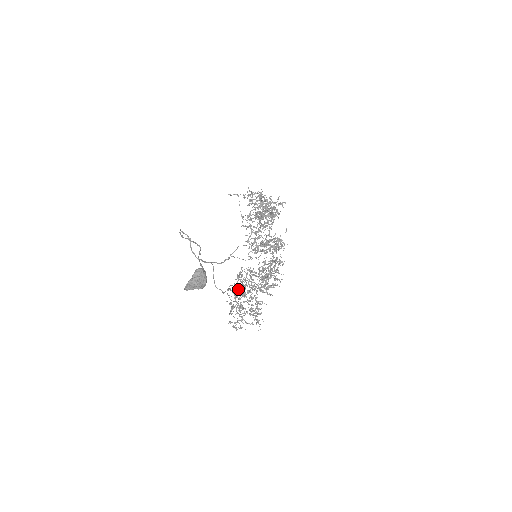
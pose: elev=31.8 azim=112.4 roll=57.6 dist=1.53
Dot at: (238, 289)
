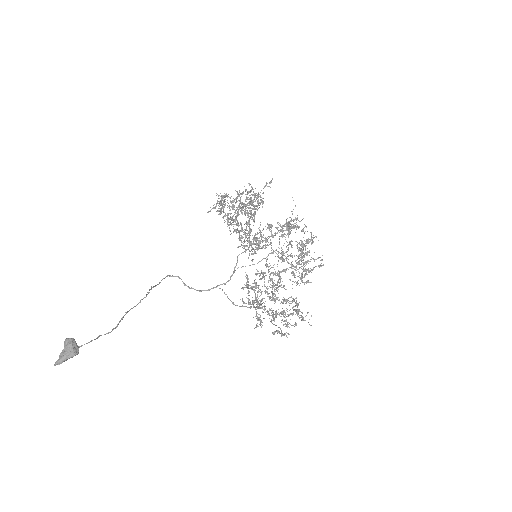
Dot at: (248, 300)
